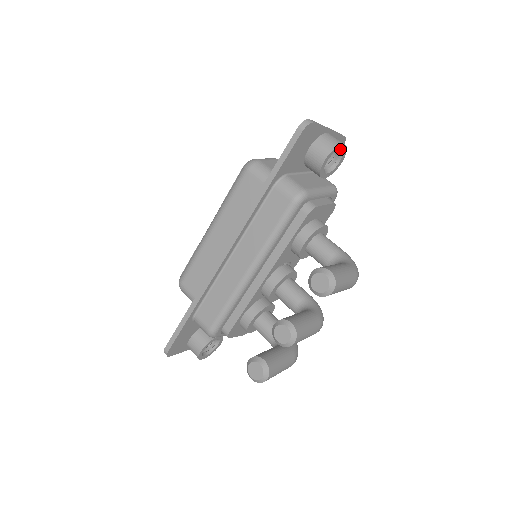
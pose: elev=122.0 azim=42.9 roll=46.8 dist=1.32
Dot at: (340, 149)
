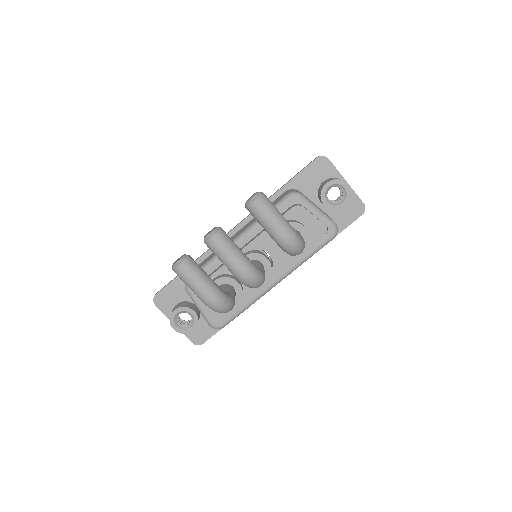
Dot at: (343, 186)
